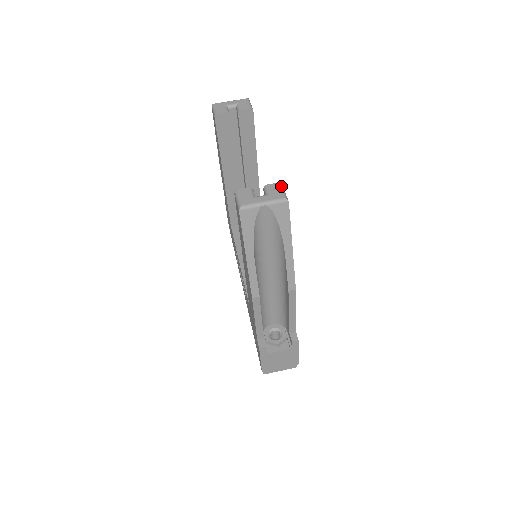
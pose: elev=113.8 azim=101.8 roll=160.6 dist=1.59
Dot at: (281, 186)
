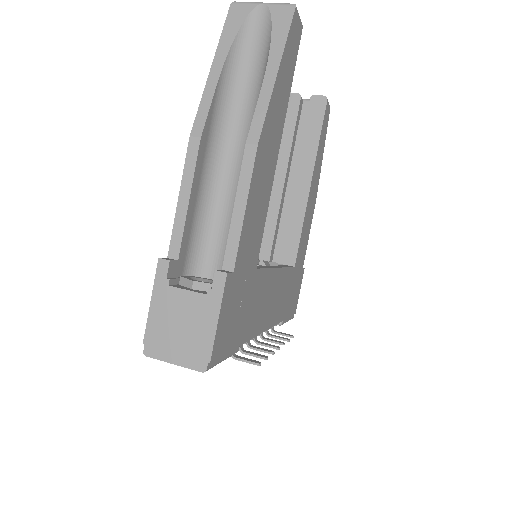
Dot at: occluded
